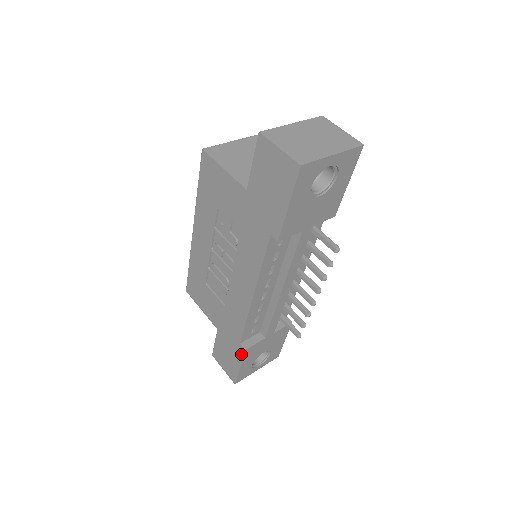
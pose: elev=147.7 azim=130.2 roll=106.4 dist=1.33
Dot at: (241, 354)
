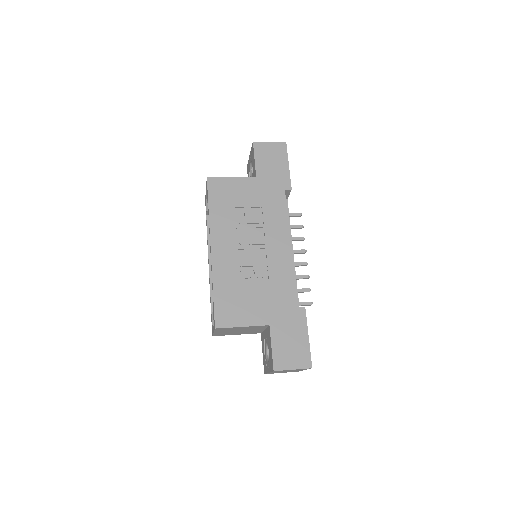
Dot at: (303, 317)
